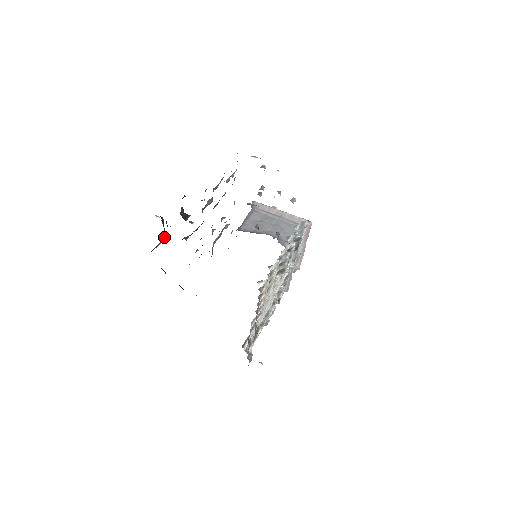
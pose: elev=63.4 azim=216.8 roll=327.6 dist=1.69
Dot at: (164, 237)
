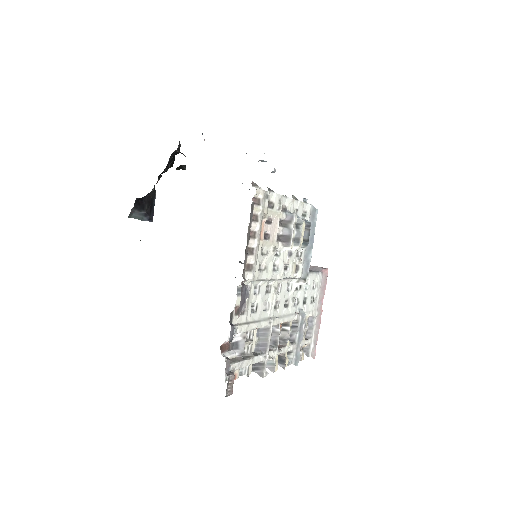
Dot at: (151, 217)
